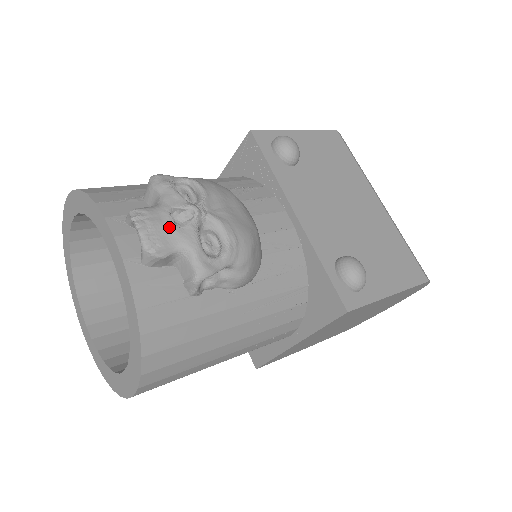
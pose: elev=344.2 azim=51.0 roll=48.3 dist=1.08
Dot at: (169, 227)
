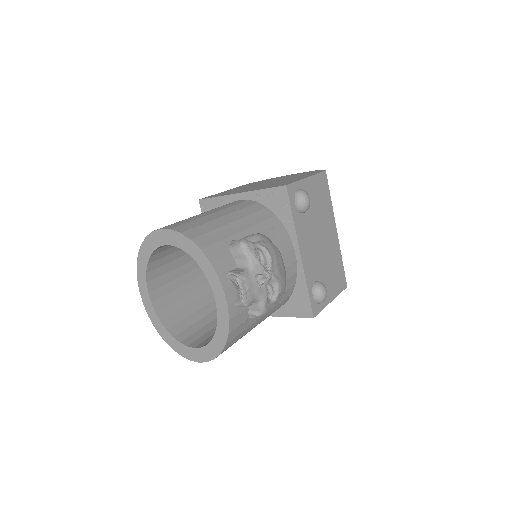
Dot at: (256, 288)
